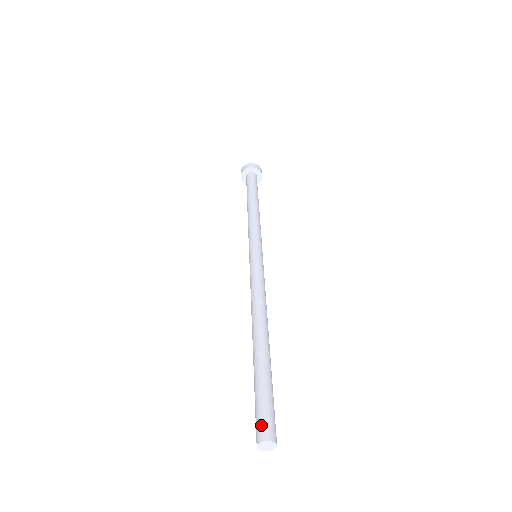
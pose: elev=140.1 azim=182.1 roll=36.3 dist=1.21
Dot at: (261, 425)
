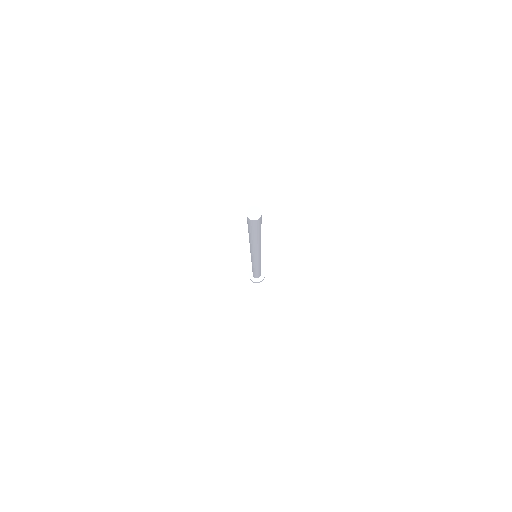
Dot at: occluded
